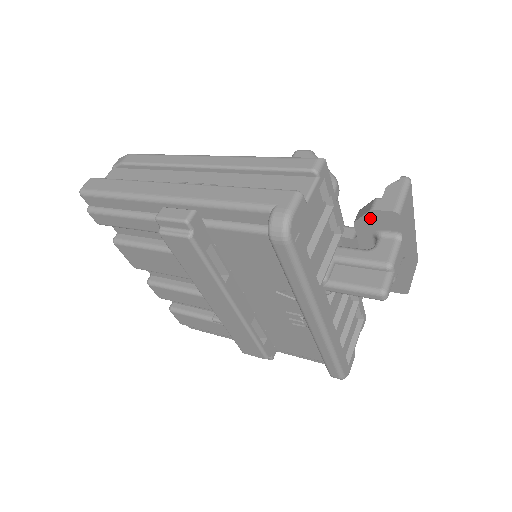
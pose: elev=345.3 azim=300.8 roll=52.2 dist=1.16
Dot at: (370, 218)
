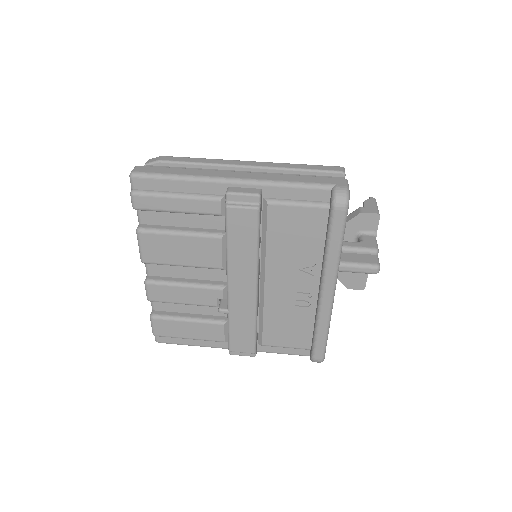
Dot at: (358, 220)
